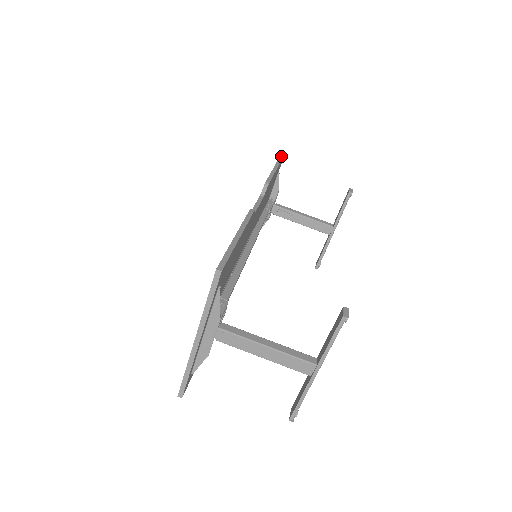
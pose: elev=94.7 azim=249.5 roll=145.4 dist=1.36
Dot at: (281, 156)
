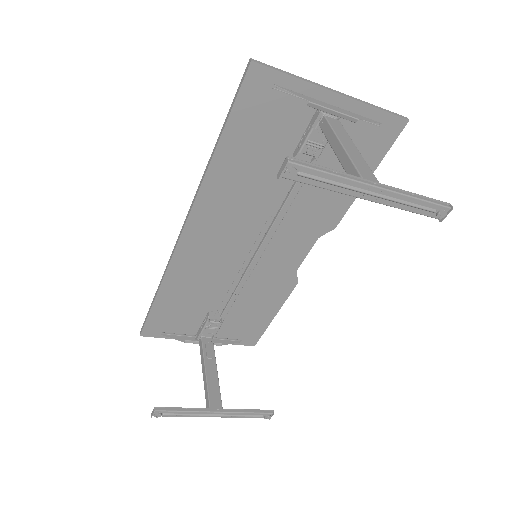
Dot at: (258, 339)
